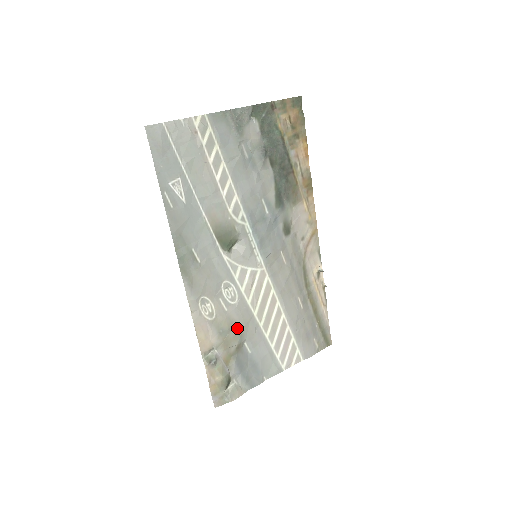
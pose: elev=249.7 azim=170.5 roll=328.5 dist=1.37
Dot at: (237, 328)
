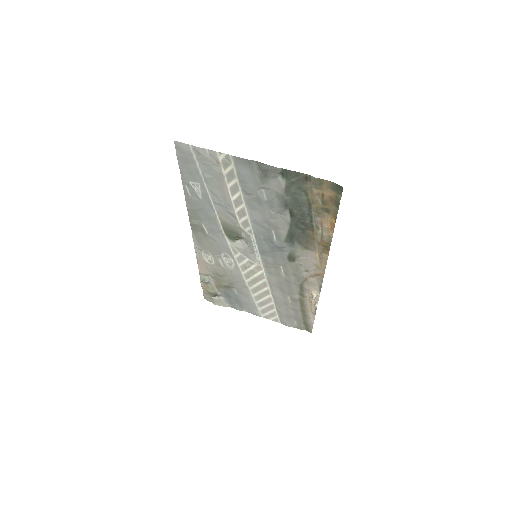
Dot at: (229, 279)
